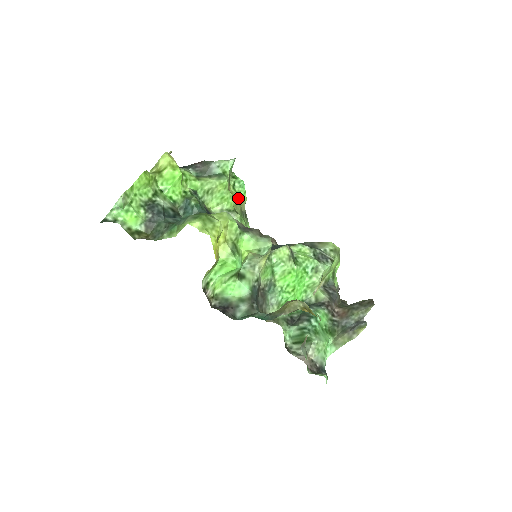
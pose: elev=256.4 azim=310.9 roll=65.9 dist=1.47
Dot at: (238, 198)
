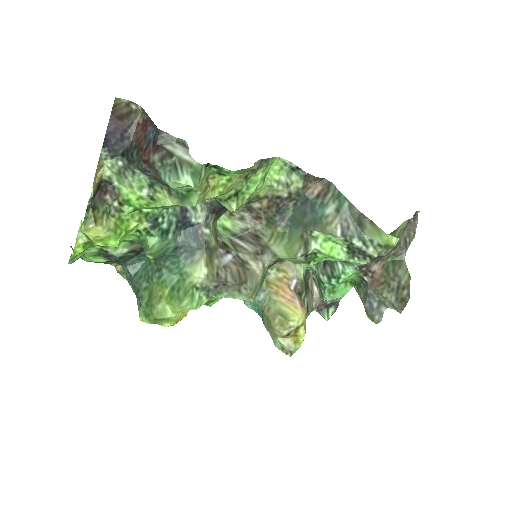
Dot at: (233, 177)
